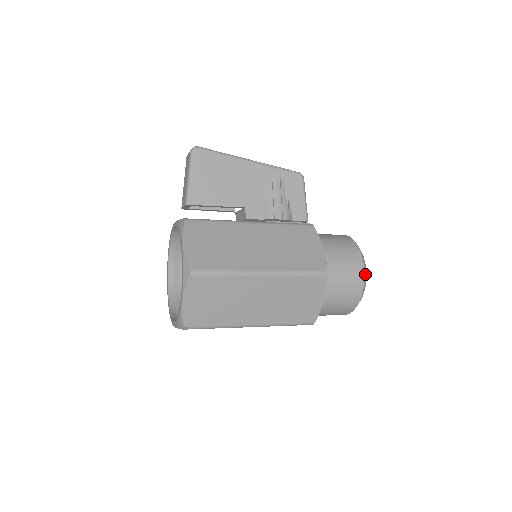
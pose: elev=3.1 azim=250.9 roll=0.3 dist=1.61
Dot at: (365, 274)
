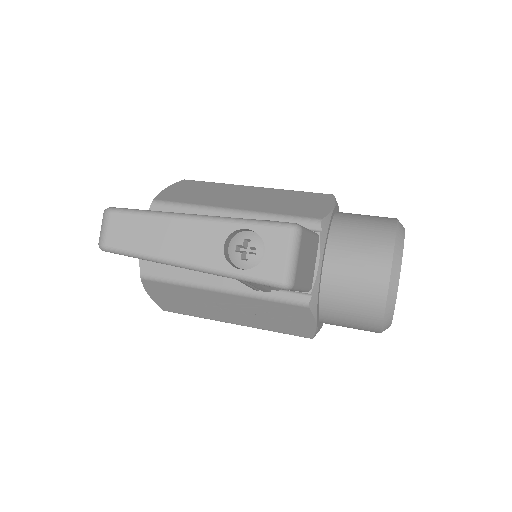
Dot at: occluded
